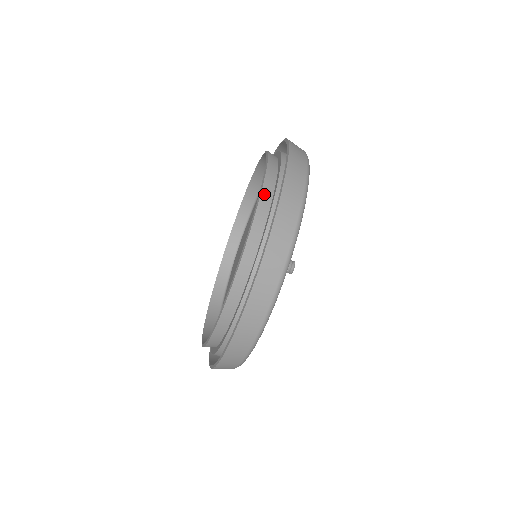
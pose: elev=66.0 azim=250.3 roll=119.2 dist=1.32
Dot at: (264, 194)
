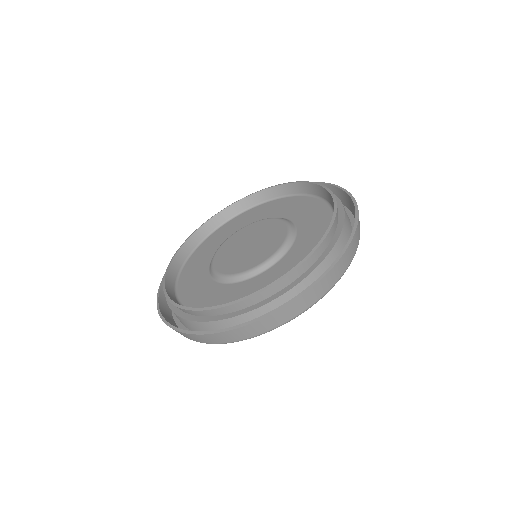
Dot at: (336, 218)
